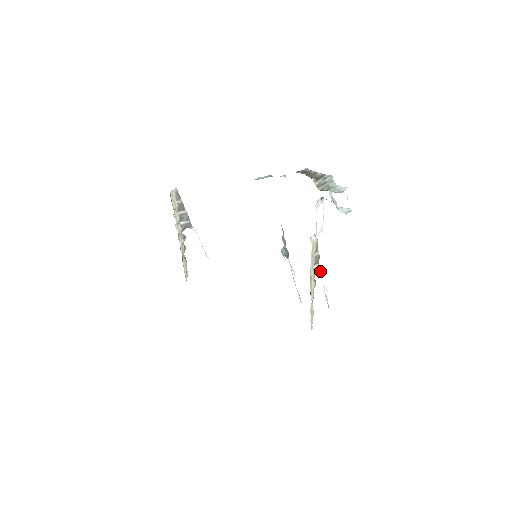
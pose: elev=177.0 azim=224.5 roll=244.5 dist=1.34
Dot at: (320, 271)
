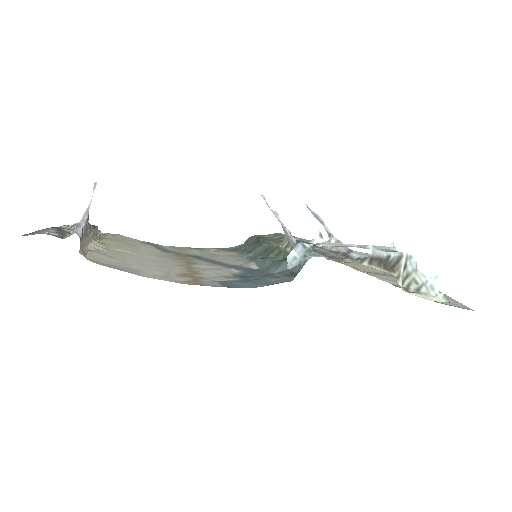
Dot at: (329, 233)
